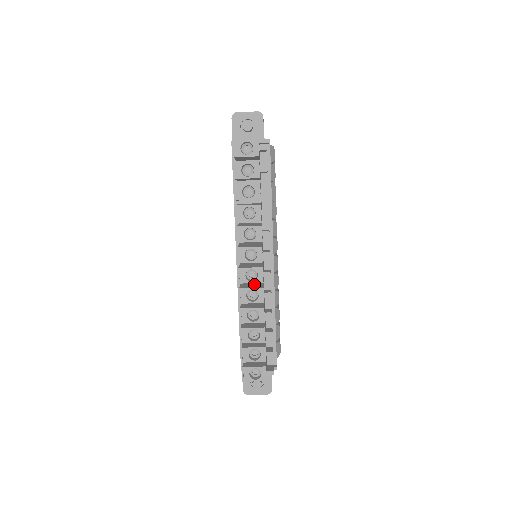
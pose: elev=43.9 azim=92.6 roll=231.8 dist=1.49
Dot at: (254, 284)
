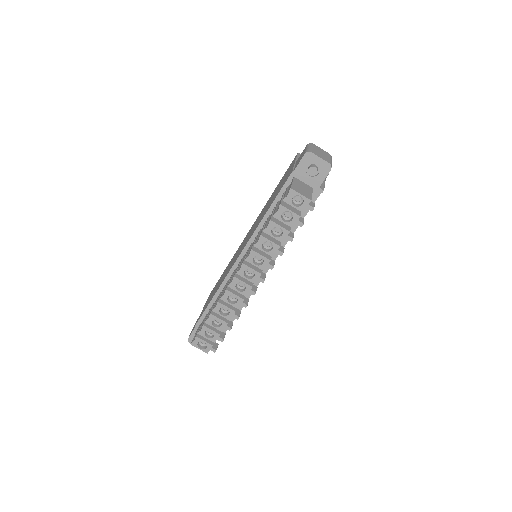
Dot at: occluded
